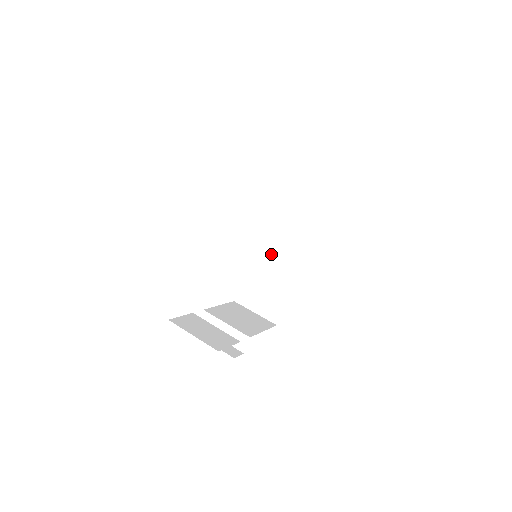
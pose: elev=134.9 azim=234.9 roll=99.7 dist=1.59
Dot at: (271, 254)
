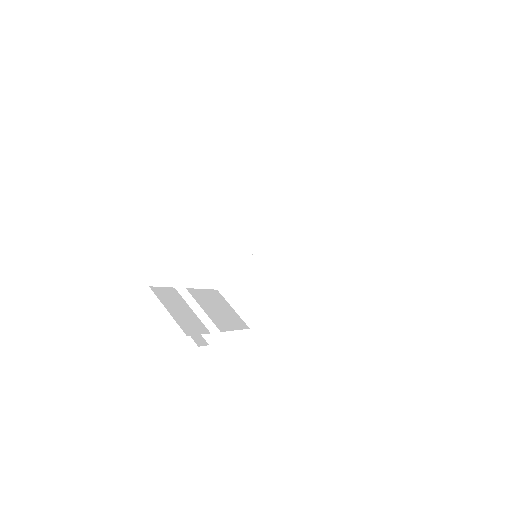
Dot at: (270, 259)
